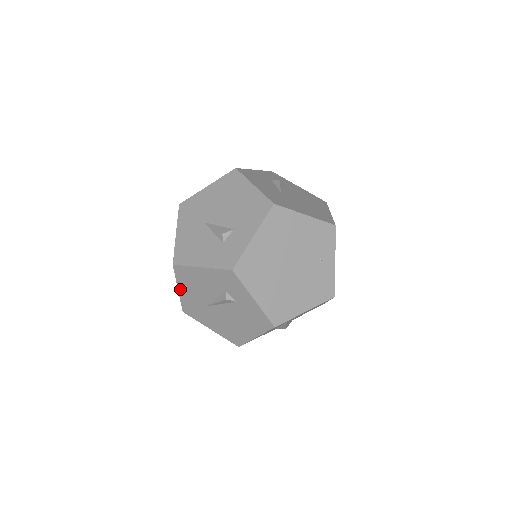
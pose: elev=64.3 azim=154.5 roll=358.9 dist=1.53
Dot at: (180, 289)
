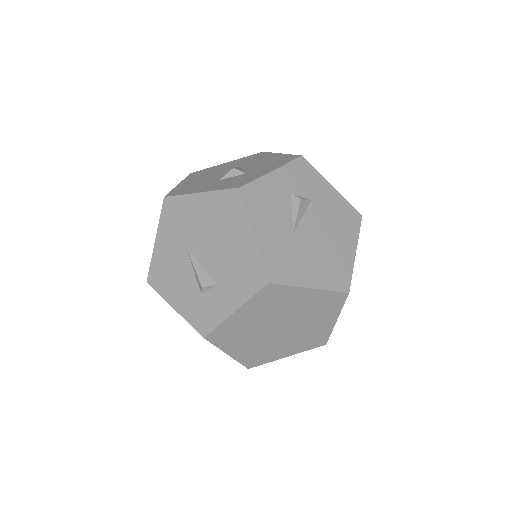
Dot at: occluded
